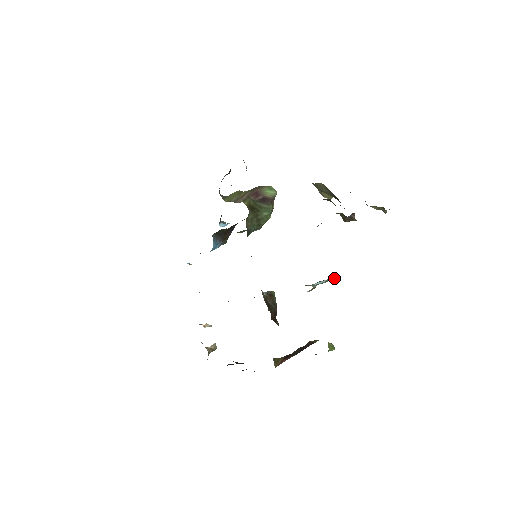
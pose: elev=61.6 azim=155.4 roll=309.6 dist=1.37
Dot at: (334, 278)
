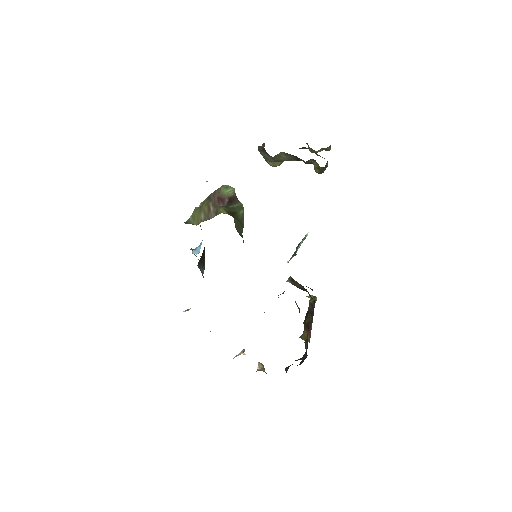
Dot at: (307, 234)
